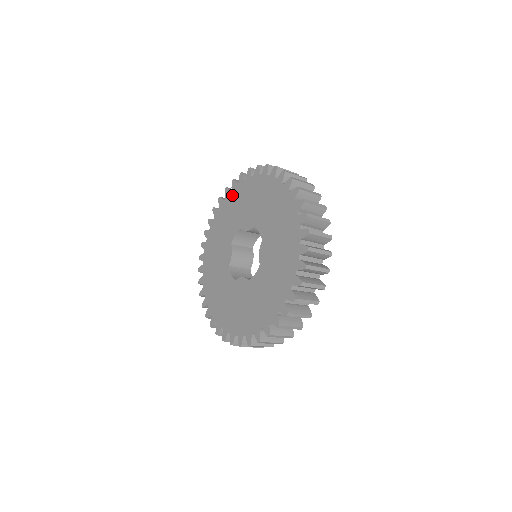
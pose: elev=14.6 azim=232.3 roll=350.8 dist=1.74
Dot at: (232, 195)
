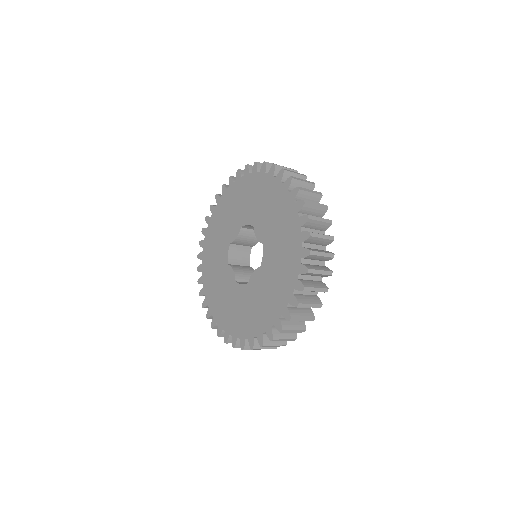
Dot at: (265, 180)
